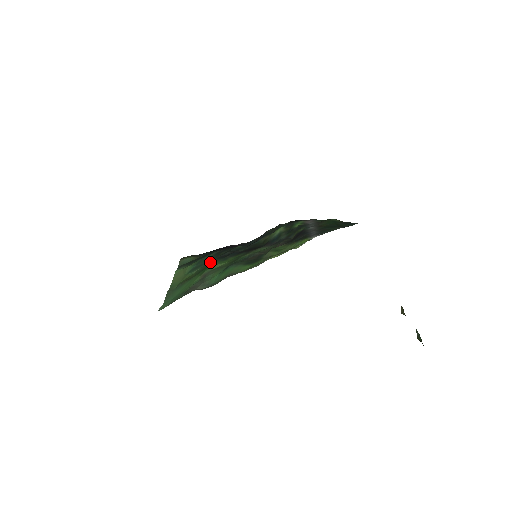
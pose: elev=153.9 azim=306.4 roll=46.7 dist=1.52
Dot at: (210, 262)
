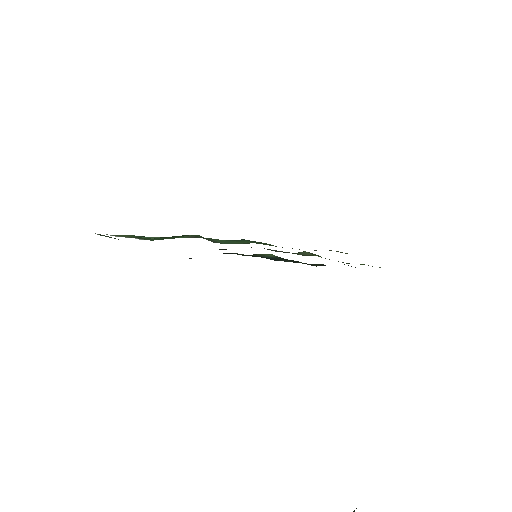
Dot at: occluded
